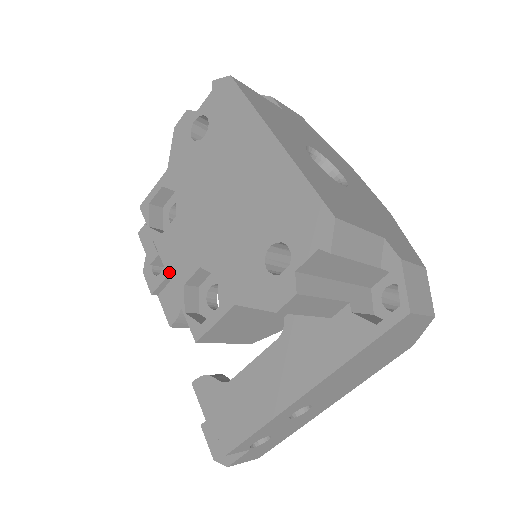
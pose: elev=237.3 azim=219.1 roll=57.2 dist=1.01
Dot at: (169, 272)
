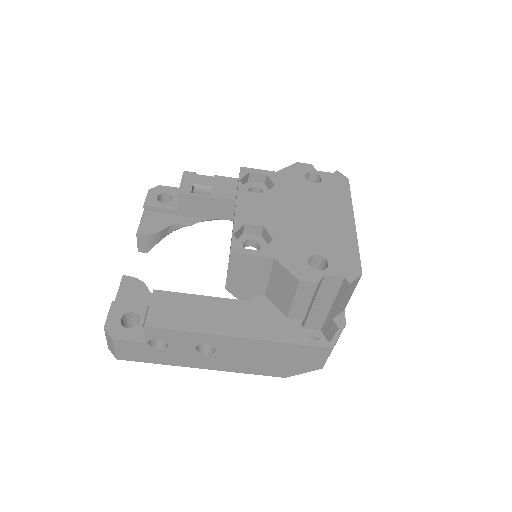
Dot at: (238, 210)
